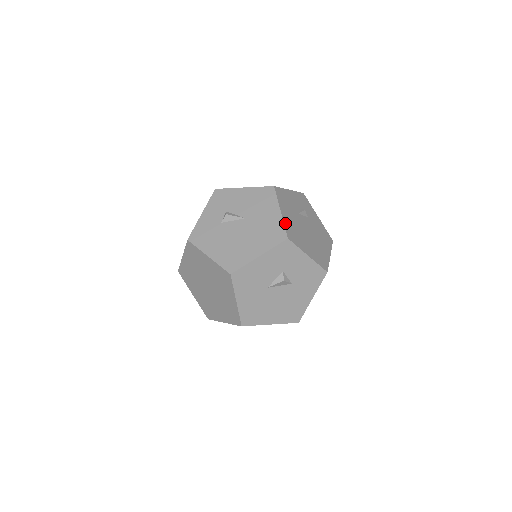
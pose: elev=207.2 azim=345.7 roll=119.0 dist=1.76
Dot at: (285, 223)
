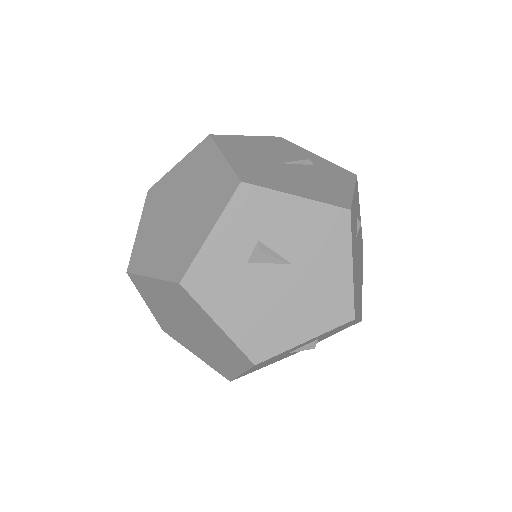
Dot at: (354, 287)
